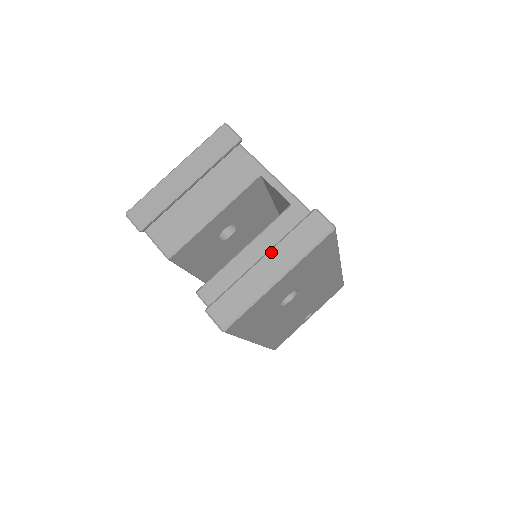
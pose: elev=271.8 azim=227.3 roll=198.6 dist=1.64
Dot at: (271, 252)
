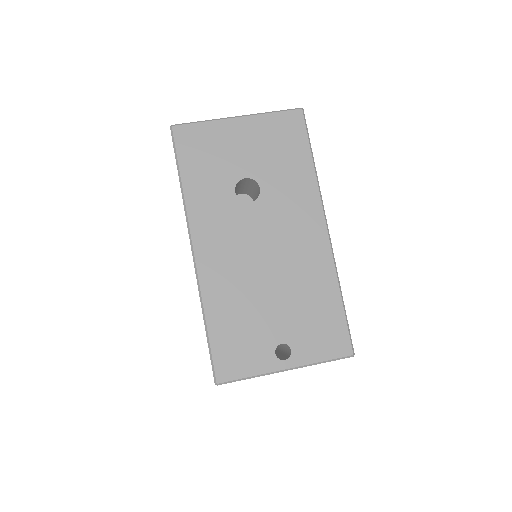
Dot at: occluded
